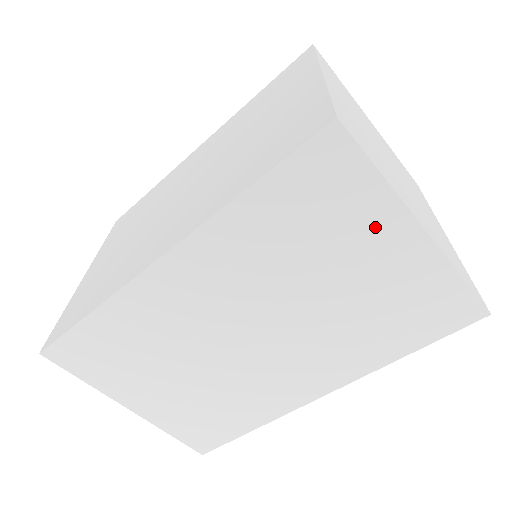
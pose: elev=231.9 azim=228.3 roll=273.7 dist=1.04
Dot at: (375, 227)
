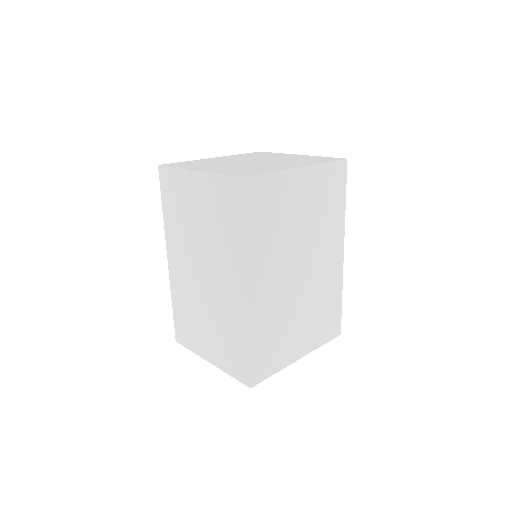
Dot at: (188, 186)
